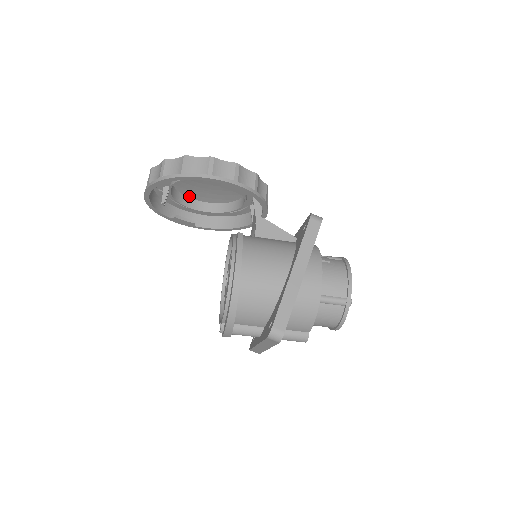
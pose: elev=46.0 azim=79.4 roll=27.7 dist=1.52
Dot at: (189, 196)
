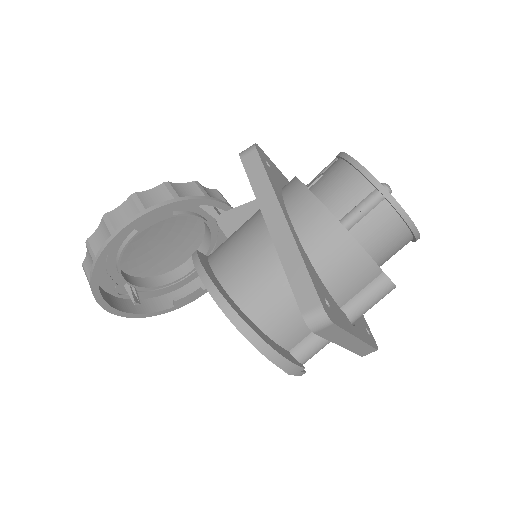
Dot at: (167, 271)
